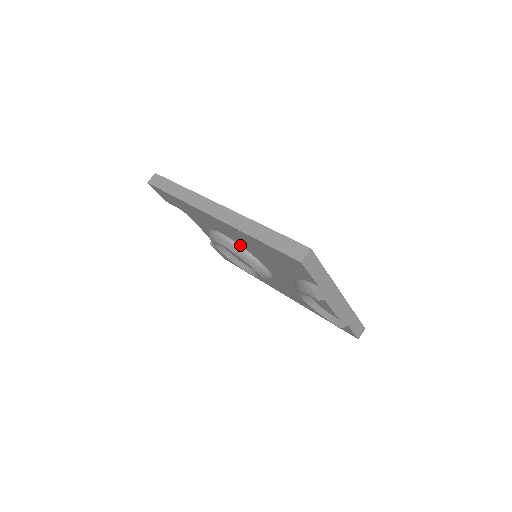
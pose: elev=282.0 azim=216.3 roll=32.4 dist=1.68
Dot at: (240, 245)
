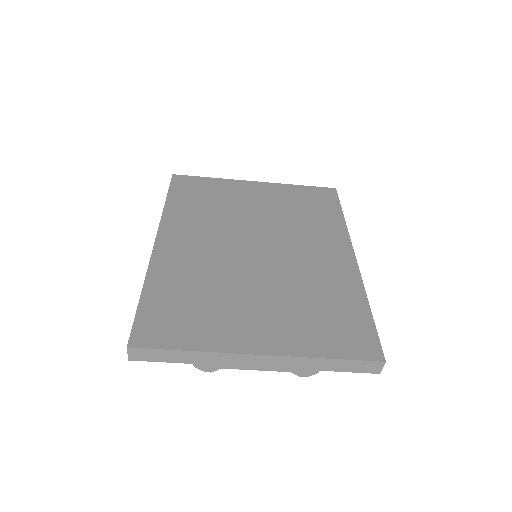
Dot at: occluded
